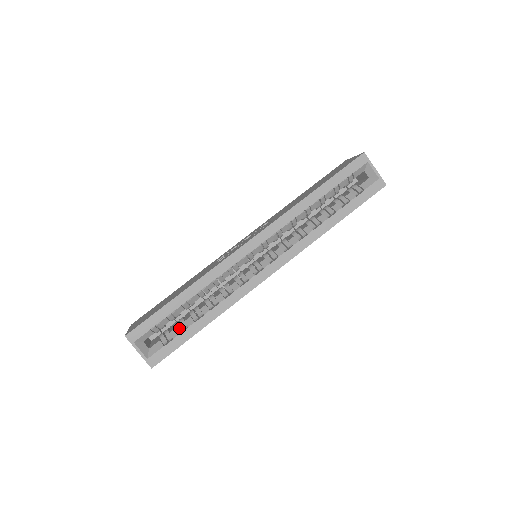
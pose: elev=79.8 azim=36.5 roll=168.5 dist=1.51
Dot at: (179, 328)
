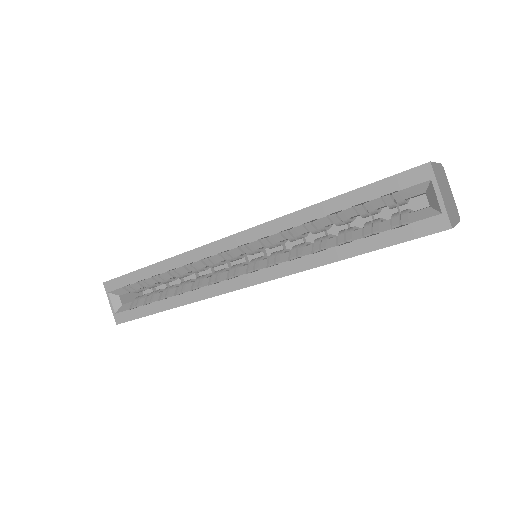
Dot at: (149, 299)
